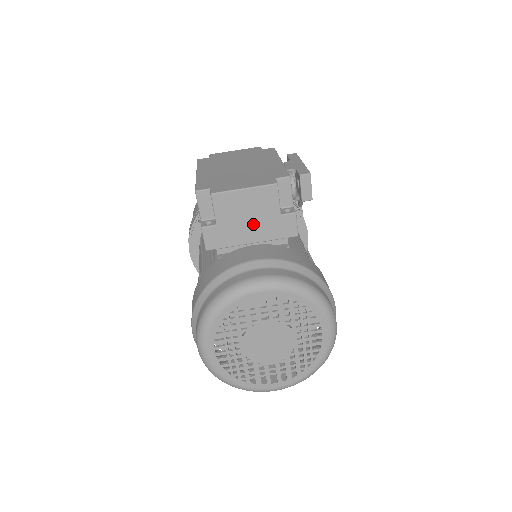
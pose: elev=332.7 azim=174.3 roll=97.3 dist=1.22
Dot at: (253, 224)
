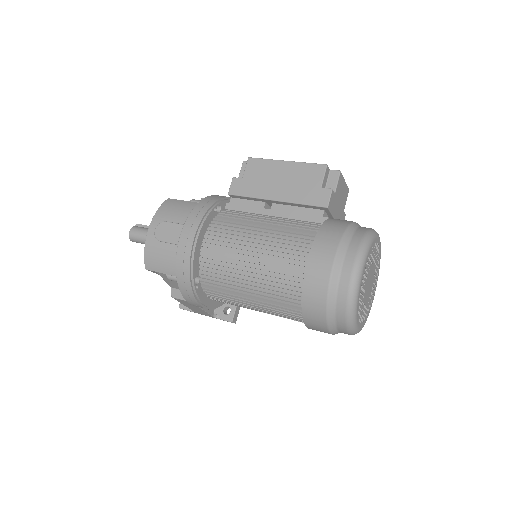
Dot at: (339, 207)
